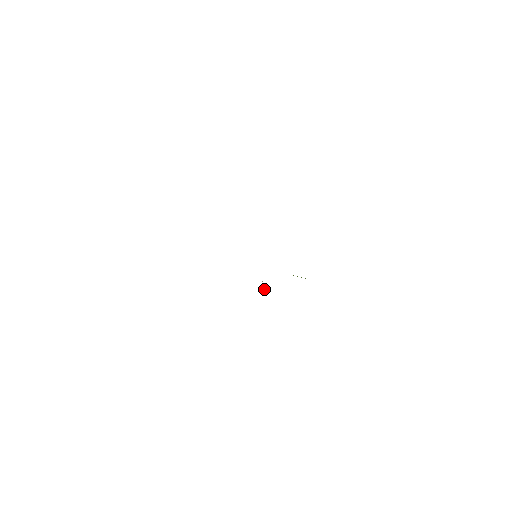
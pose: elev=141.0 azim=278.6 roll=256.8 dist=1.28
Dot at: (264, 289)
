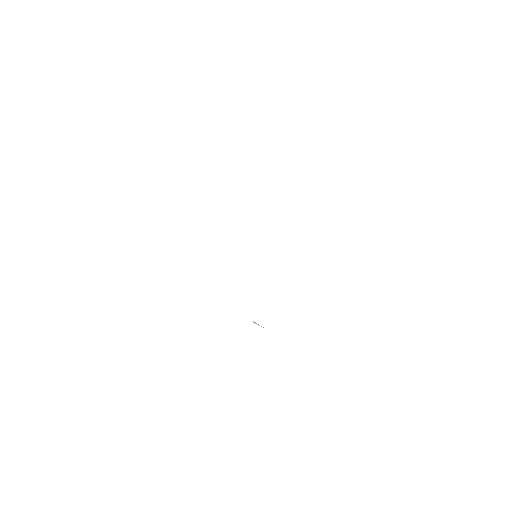
Dot at: occluded
